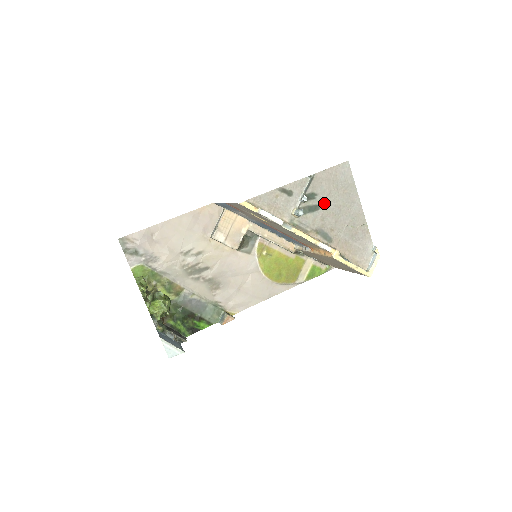
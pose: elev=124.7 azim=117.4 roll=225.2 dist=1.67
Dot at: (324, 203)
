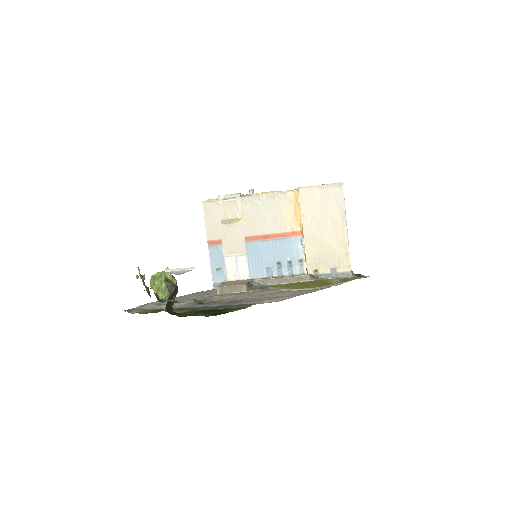
Dot at: occluded
